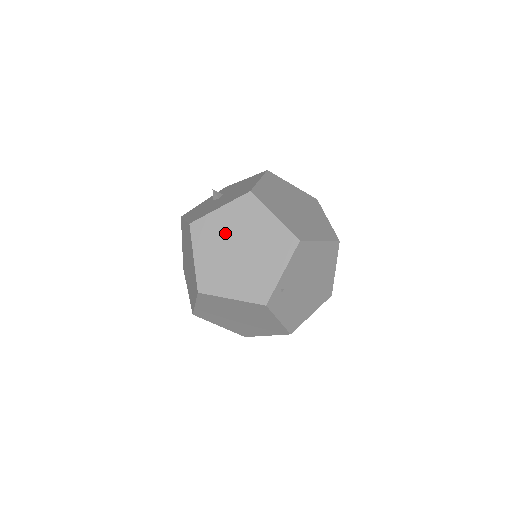
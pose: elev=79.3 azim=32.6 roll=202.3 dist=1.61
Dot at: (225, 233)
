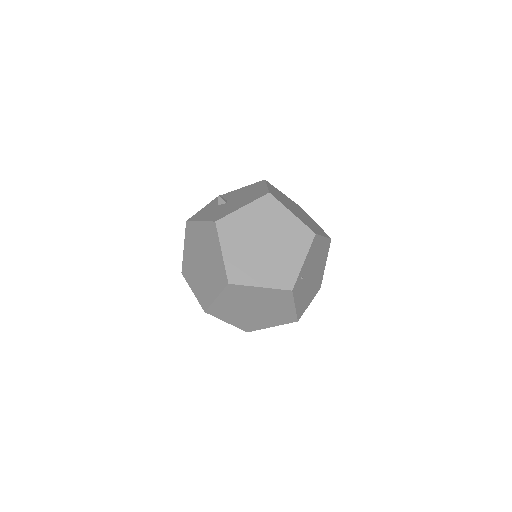
Dot at: (250, 229)
